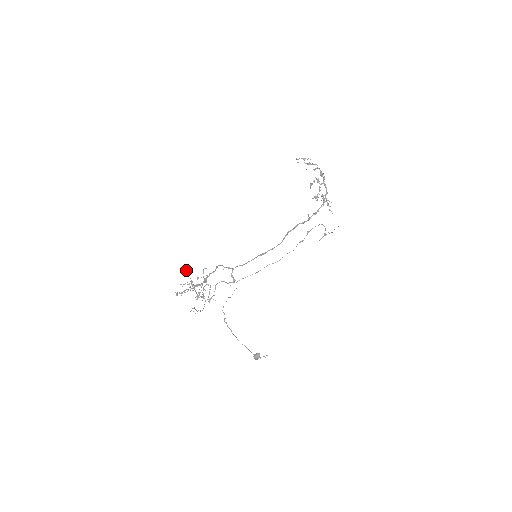
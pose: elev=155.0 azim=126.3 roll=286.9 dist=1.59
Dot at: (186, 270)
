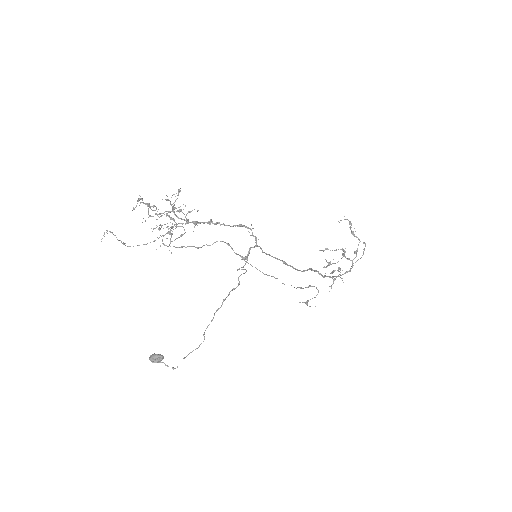
Dot at: (179, 189)
